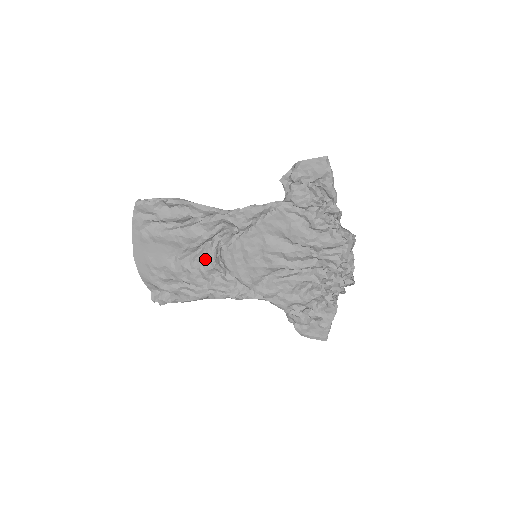
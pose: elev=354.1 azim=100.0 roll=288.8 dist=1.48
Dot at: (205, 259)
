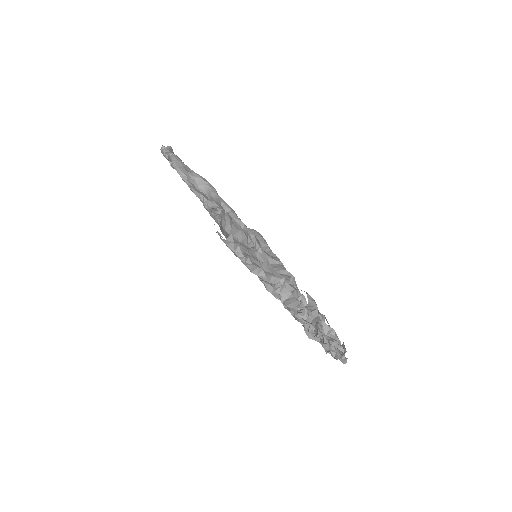
Dot at: occluded
